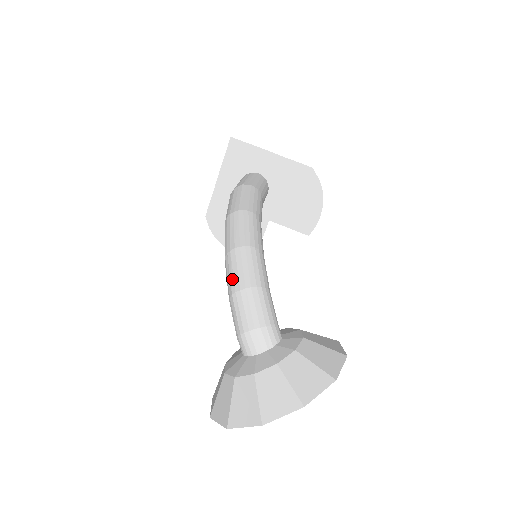
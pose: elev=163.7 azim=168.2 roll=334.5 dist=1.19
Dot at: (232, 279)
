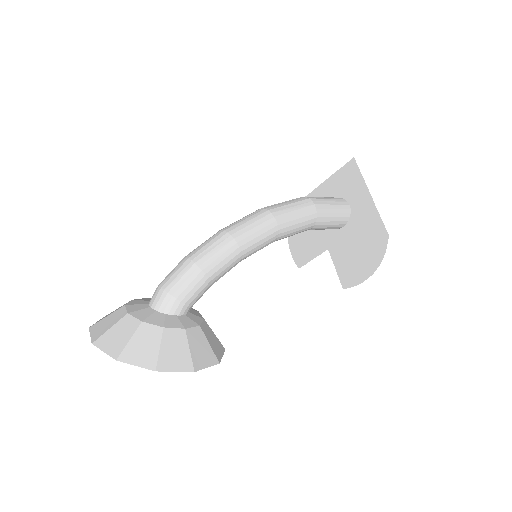
Dot at: (197, 248)
